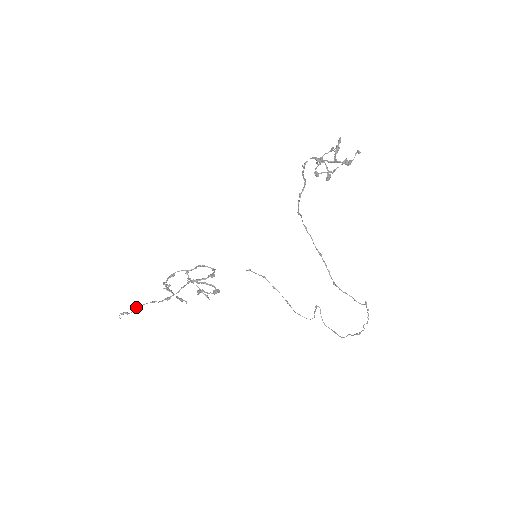
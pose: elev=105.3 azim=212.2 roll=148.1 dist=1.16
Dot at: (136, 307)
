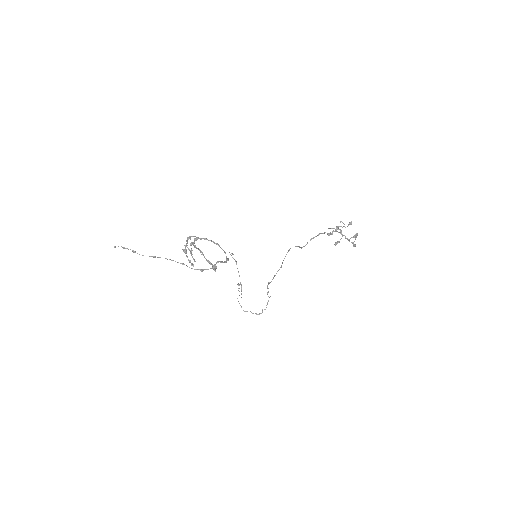
Dot at: (157, 257)
